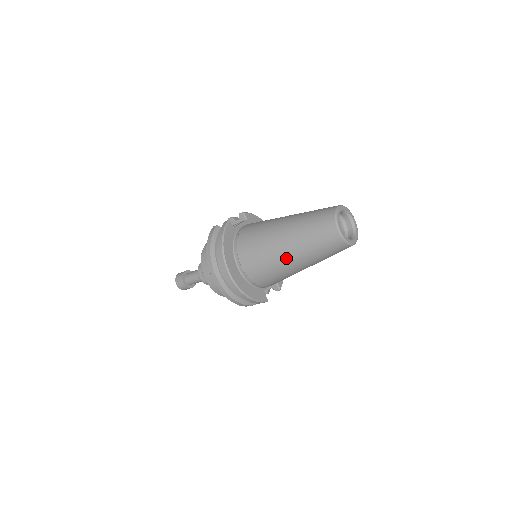
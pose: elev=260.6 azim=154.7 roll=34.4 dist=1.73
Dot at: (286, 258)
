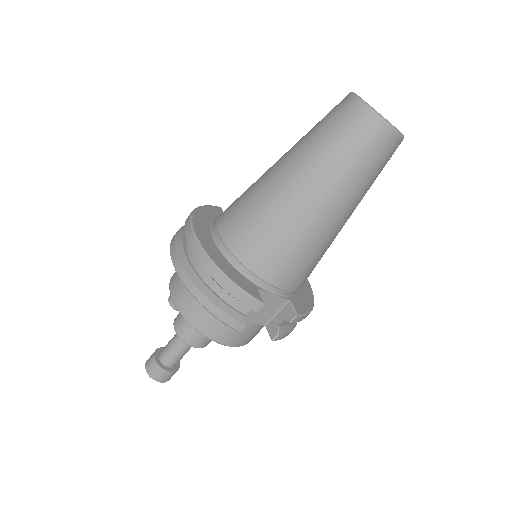
Dot at: (281, 181)
